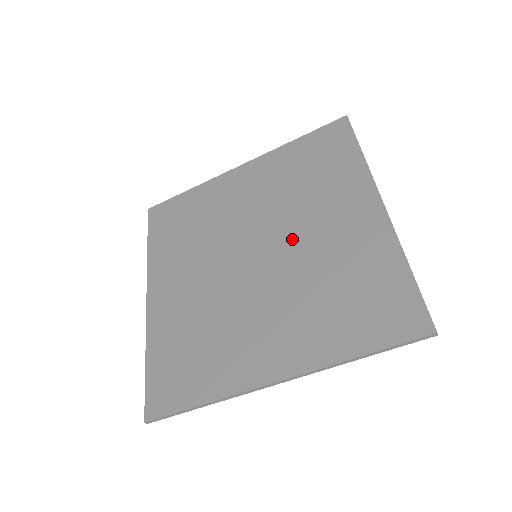
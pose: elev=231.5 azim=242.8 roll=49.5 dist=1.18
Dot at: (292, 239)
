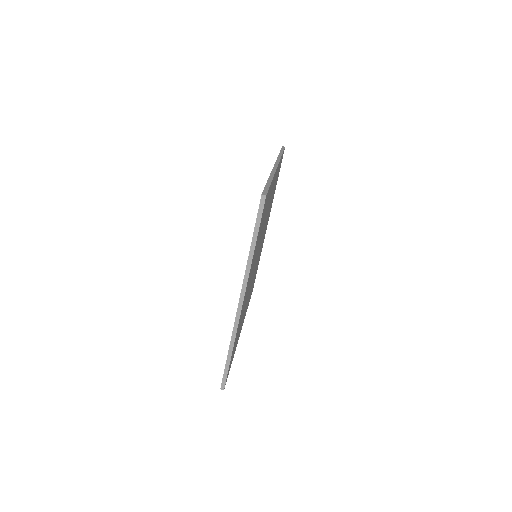
Dot at: occluded
